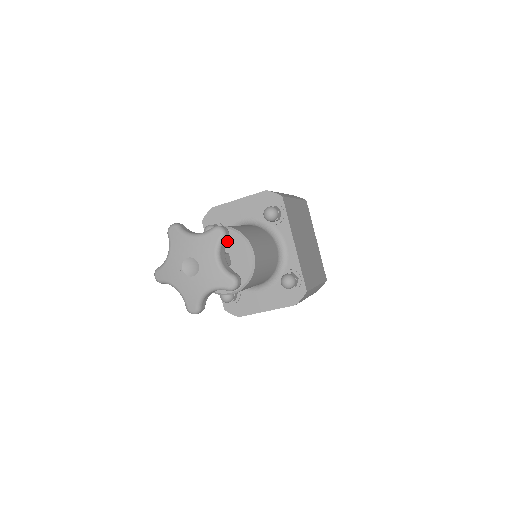
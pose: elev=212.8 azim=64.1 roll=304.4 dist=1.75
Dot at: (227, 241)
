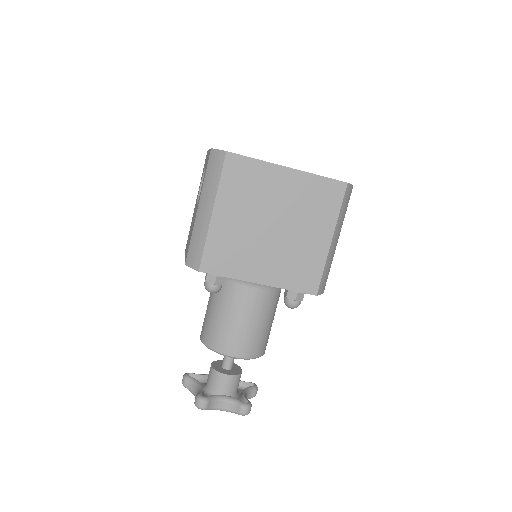
Dot at: occluded
